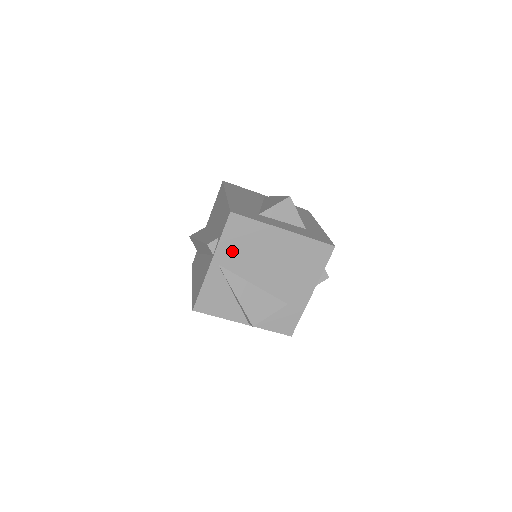
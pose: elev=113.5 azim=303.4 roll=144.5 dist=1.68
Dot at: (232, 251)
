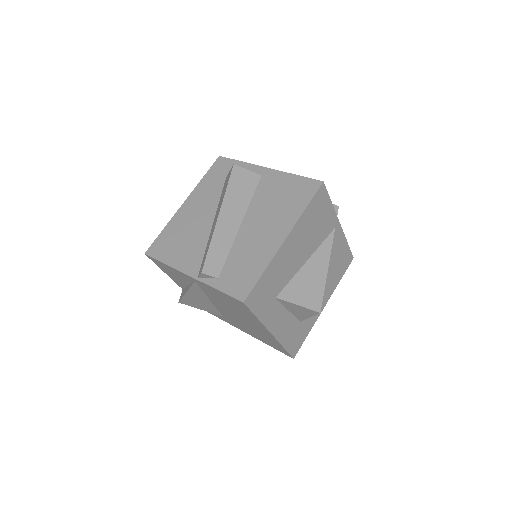
Dot at: (216, 294)
